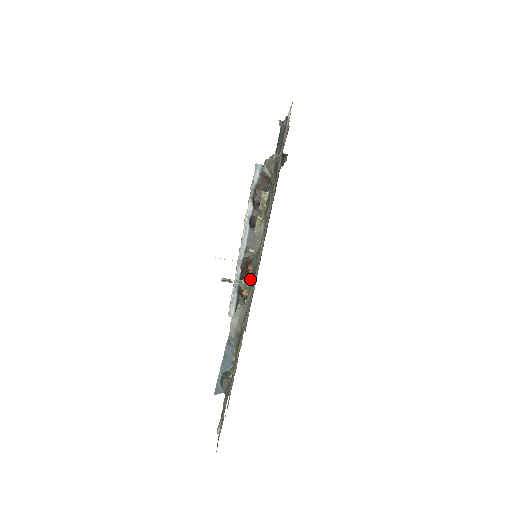
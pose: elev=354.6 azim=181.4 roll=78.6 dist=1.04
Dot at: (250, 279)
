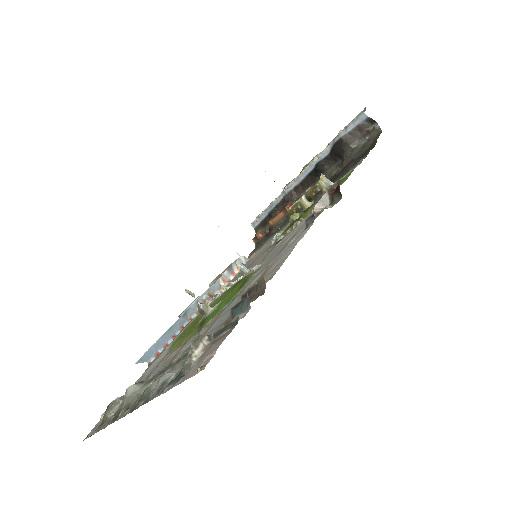
Dot at: (158, 372)
